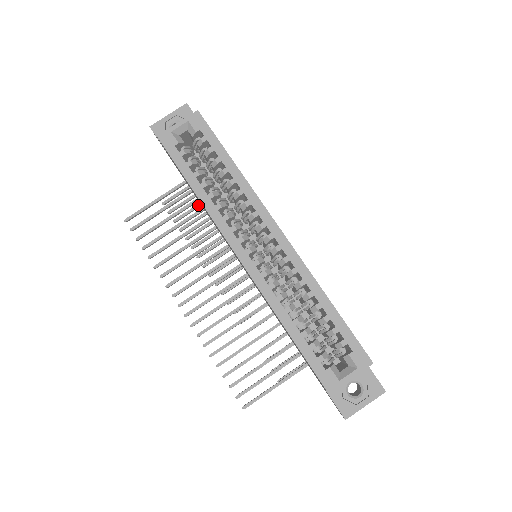
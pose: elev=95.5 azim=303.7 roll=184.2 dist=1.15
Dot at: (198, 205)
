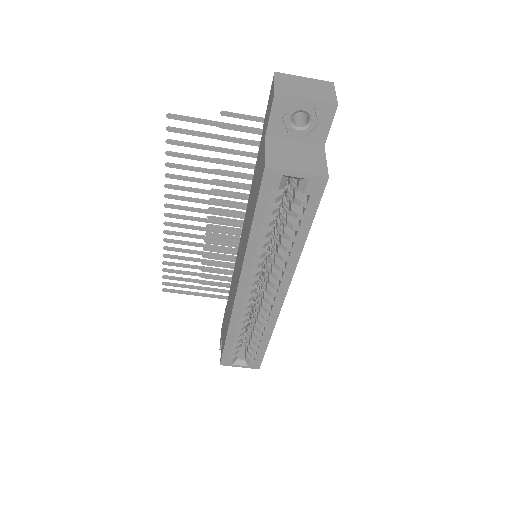
Dot at: occluded
